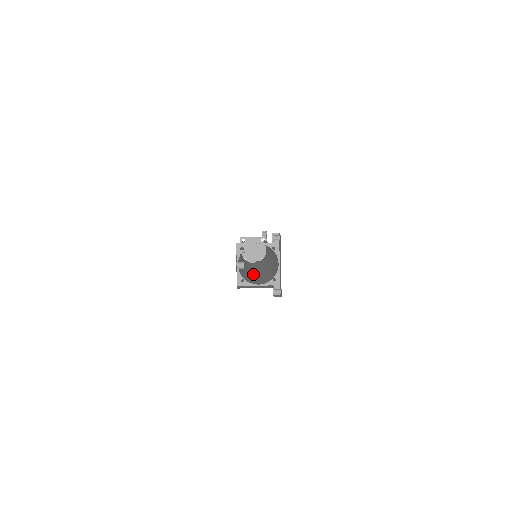
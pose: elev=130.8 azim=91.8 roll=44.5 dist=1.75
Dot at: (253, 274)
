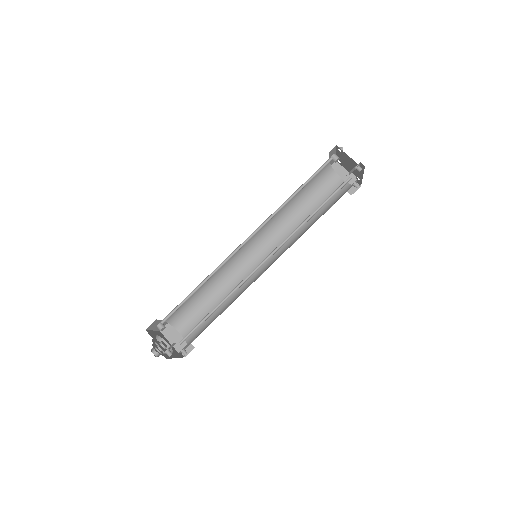
Dot at: (234, 278)
